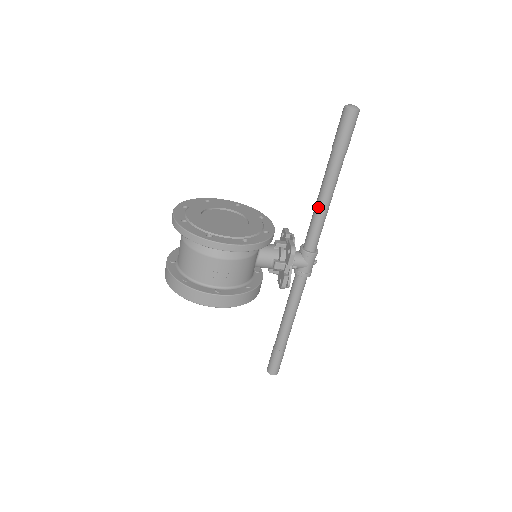
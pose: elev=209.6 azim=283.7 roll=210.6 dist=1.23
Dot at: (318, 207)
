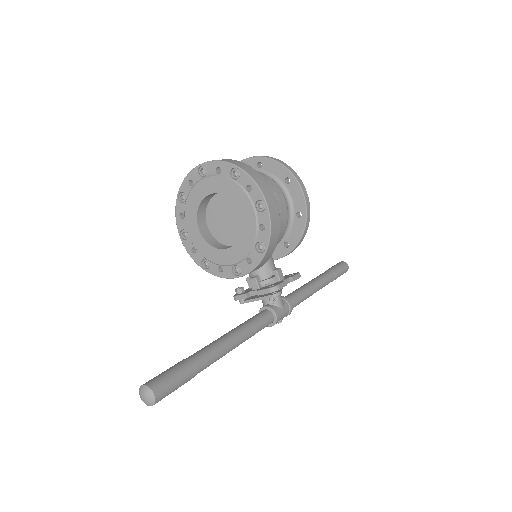
Dot at: (309, 285)
